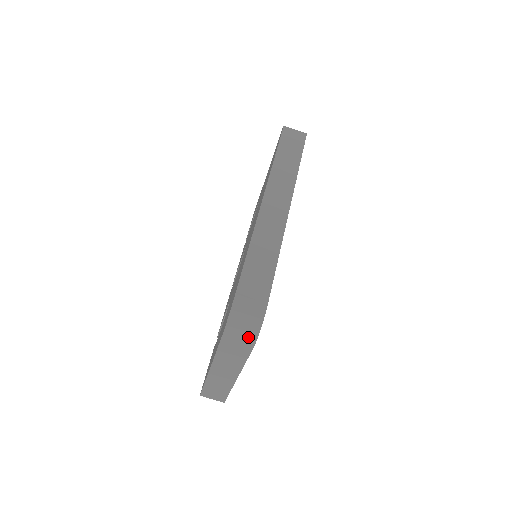
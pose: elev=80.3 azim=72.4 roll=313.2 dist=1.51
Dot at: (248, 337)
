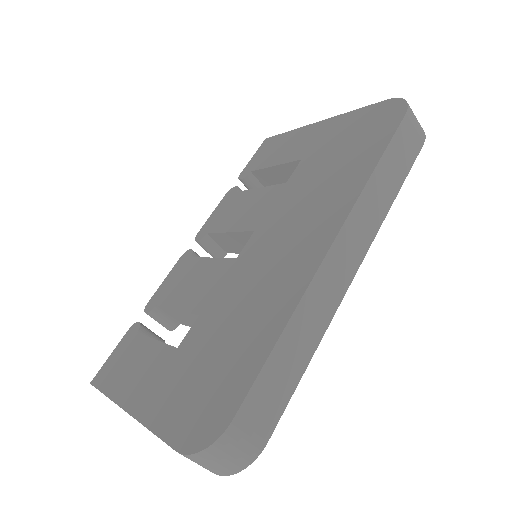
Dot at: (216, 470)
